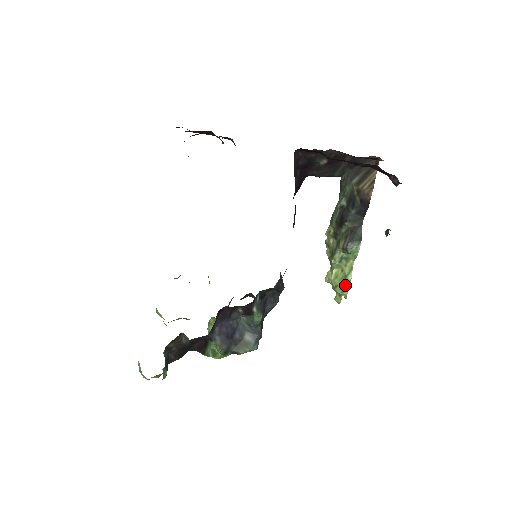
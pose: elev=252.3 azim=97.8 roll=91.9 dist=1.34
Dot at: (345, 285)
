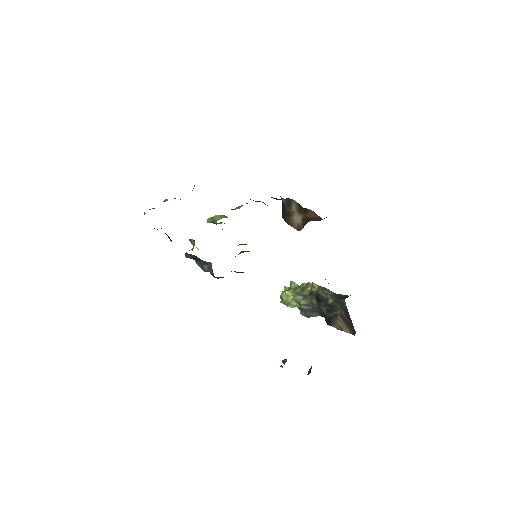
Dot at: (285, 303)
